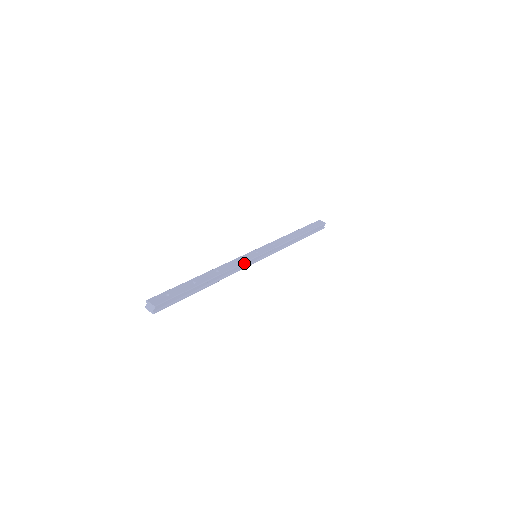
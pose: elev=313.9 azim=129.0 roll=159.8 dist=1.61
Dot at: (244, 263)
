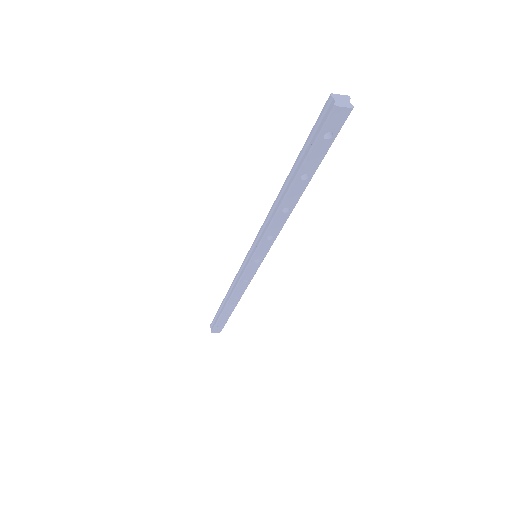
Dot at: occluded
